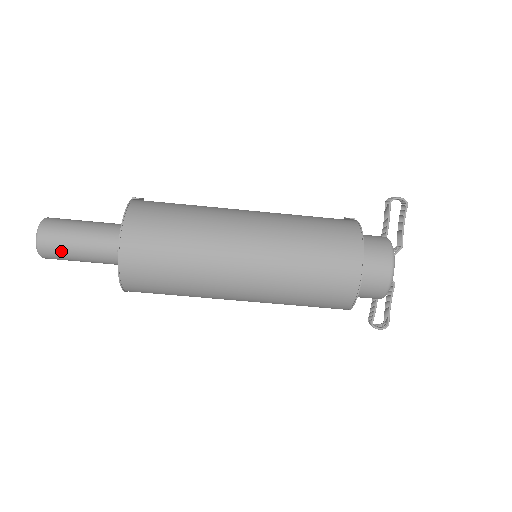
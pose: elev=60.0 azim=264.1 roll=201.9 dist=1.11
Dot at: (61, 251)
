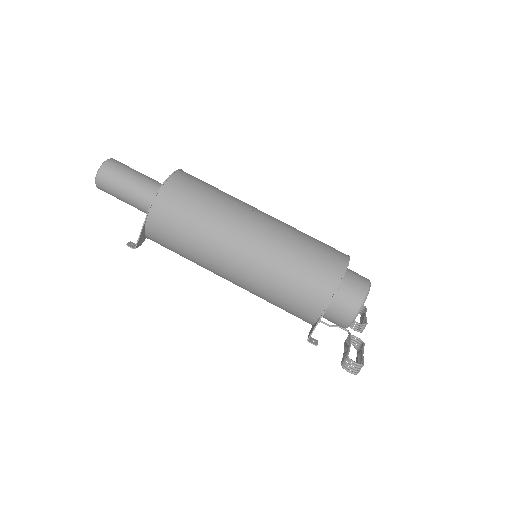
Dot at: (122, 169)
